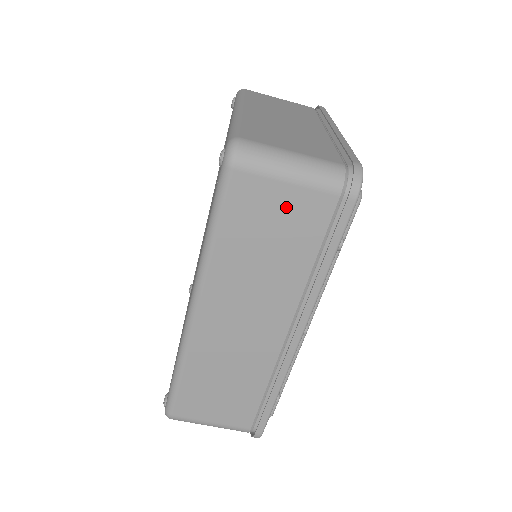
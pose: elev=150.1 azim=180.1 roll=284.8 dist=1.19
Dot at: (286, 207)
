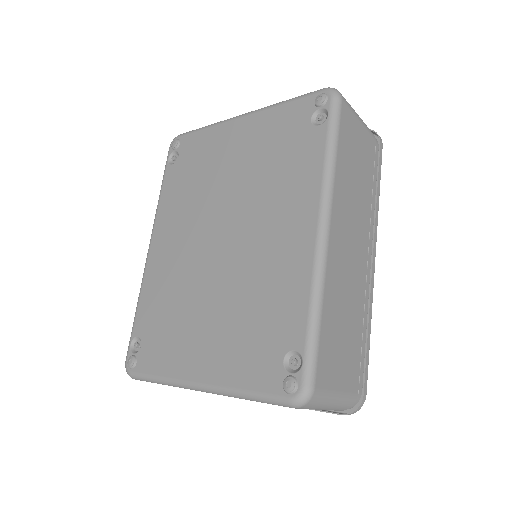
Dot at: (361, 141)
